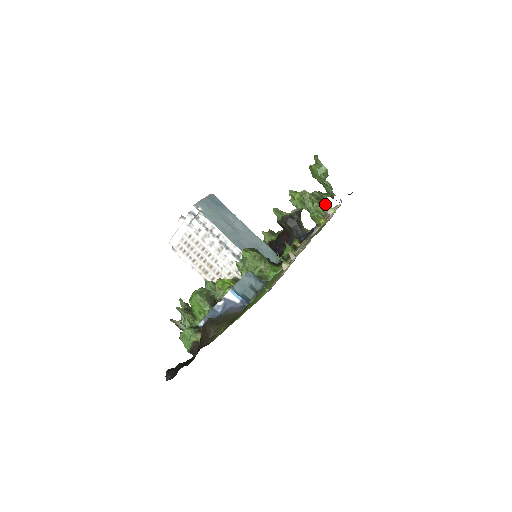
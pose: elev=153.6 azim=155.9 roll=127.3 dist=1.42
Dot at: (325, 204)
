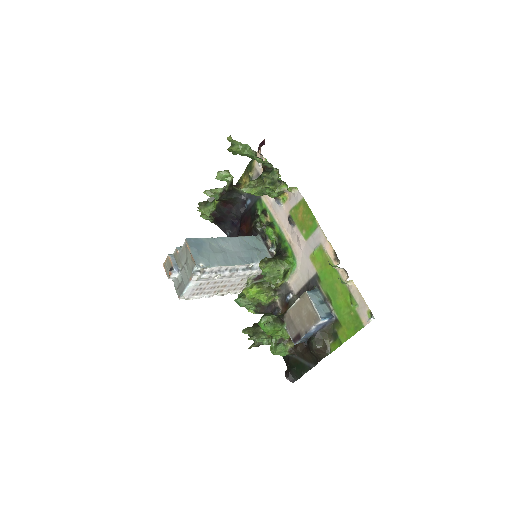
Dot at: (287, 189)
